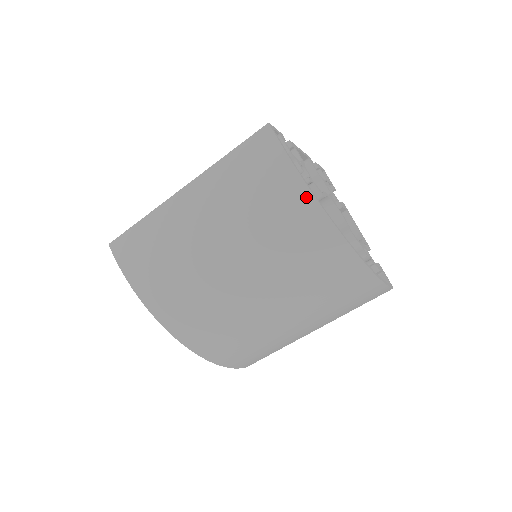
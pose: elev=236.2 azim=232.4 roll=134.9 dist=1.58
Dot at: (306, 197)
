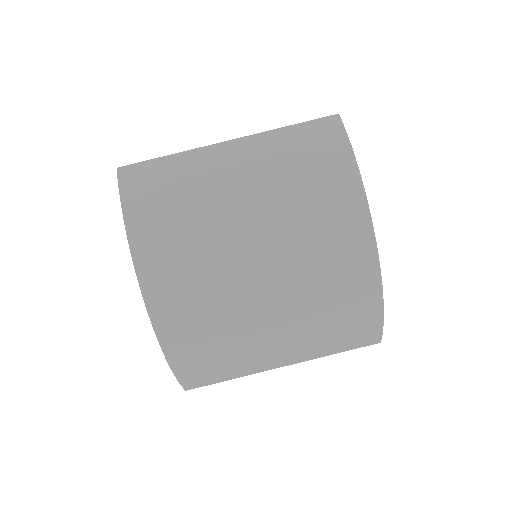
Dot at: (356, 186)
